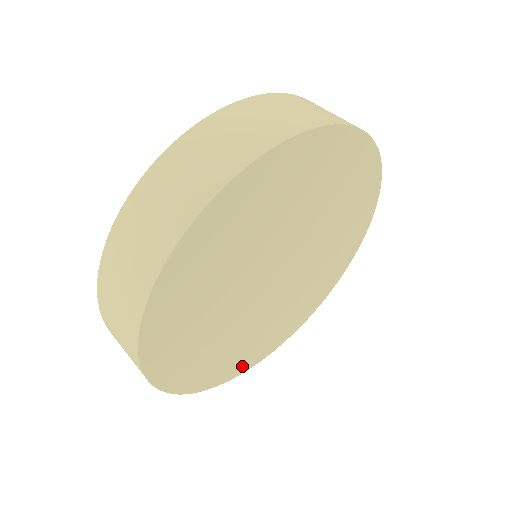
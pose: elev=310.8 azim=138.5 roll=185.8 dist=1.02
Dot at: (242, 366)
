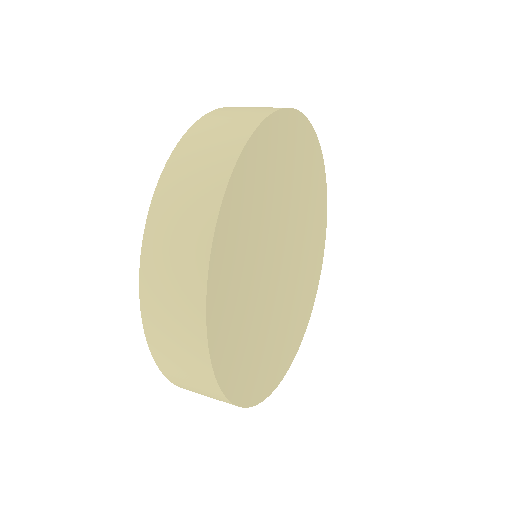
Dot at: (297, 341)
